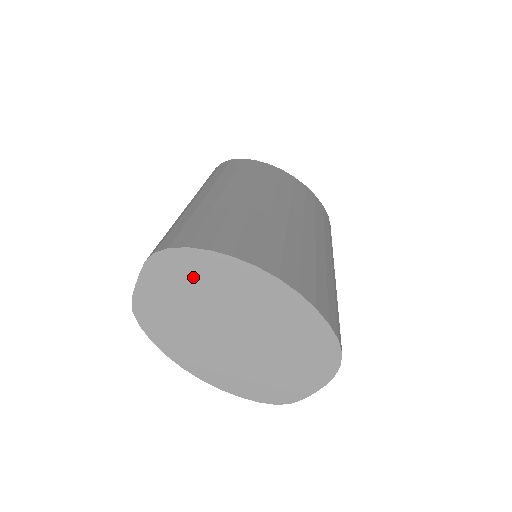
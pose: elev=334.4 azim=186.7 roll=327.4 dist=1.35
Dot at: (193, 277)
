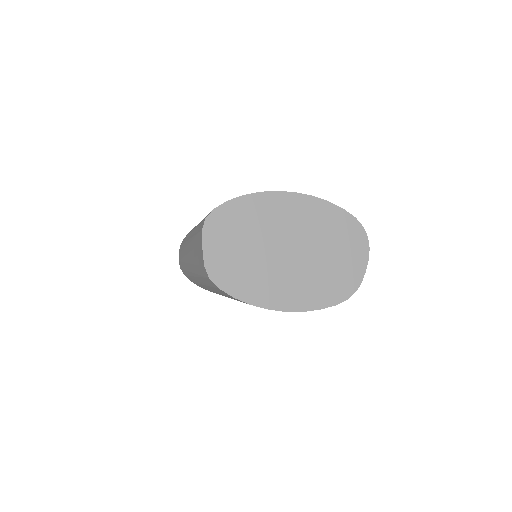
Dot at: (240, 223)
